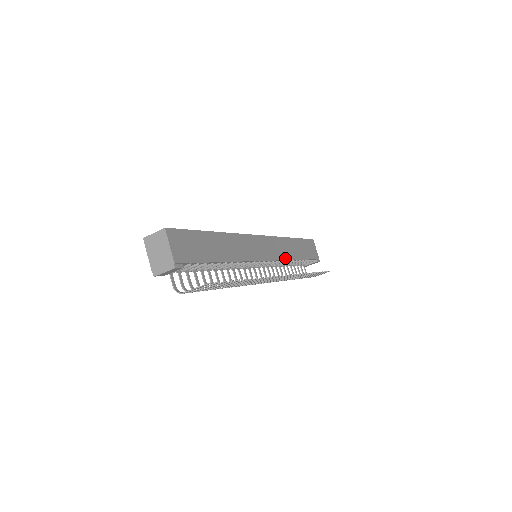
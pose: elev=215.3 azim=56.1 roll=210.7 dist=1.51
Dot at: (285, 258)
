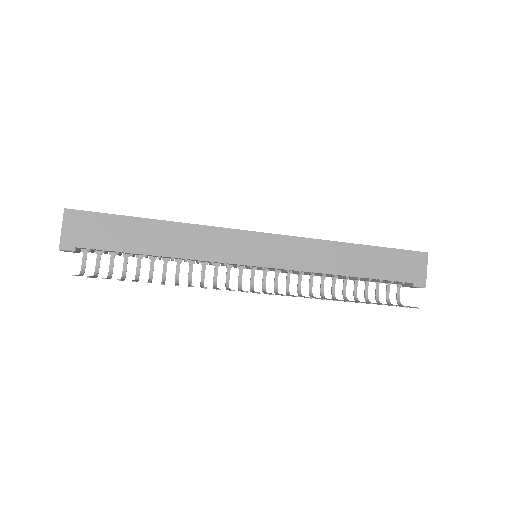
Dot at: (310, 269)
